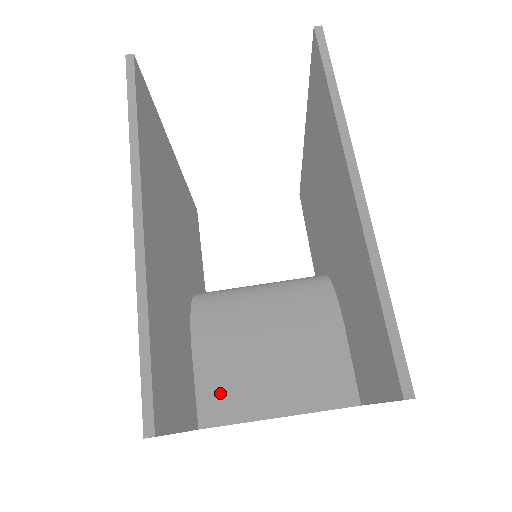
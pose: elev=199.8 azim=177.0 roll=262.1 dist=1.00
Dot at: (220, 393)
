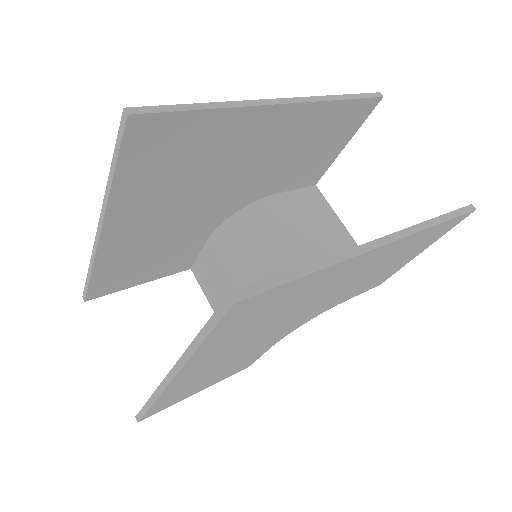
Dot at: (204, 272)
